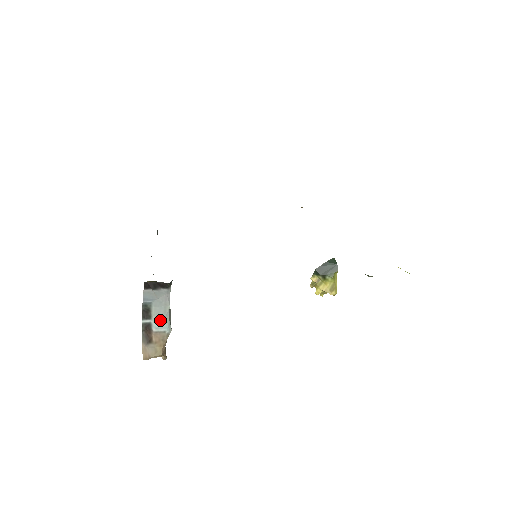
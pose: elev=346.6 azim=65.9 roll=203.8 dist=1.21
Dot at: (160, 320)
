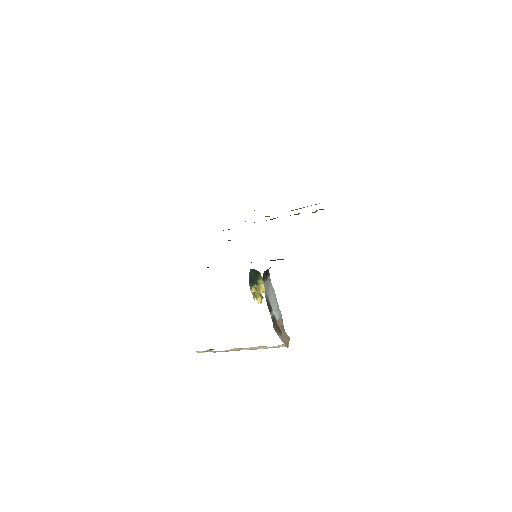
Dot at: (276, 308)
